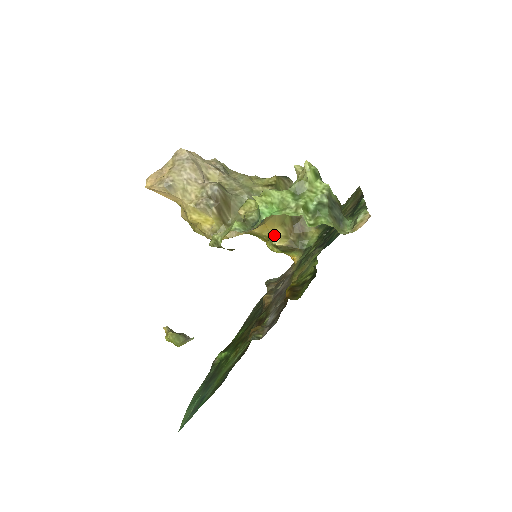
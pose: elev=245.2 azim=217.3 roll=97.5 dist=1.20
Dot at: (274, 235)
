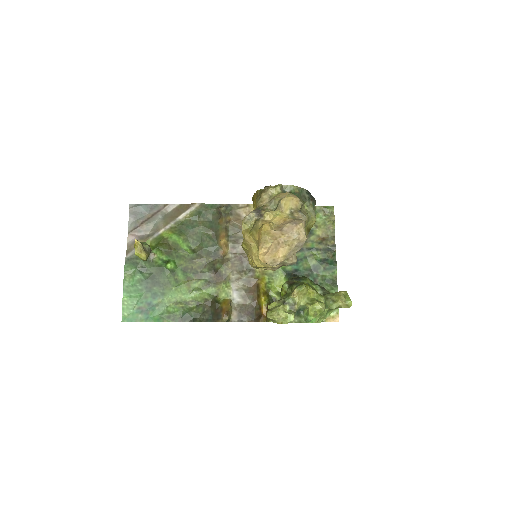
Dot at: occluded
